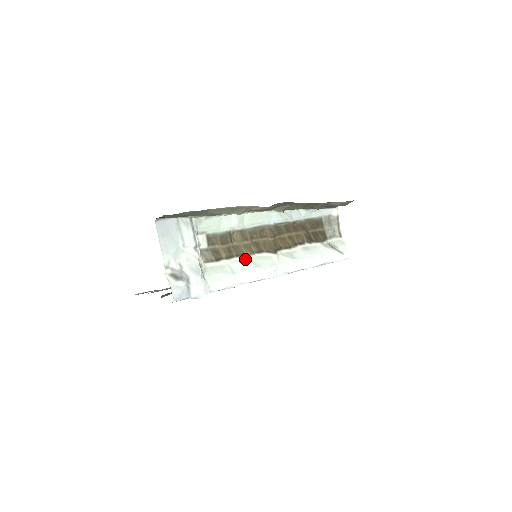
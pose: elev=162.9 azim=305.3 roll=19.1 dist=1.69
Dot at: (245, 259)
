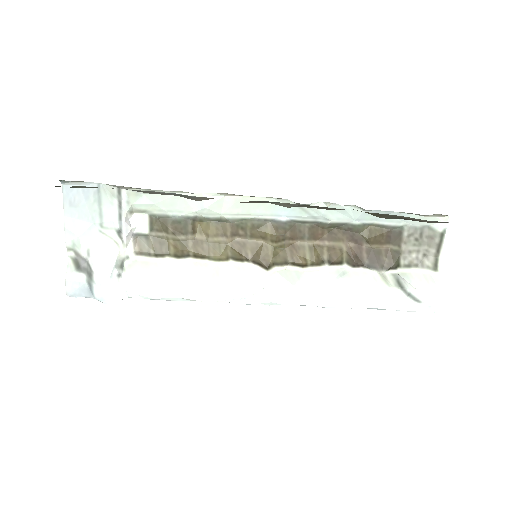
Dot at: (209, 264)
